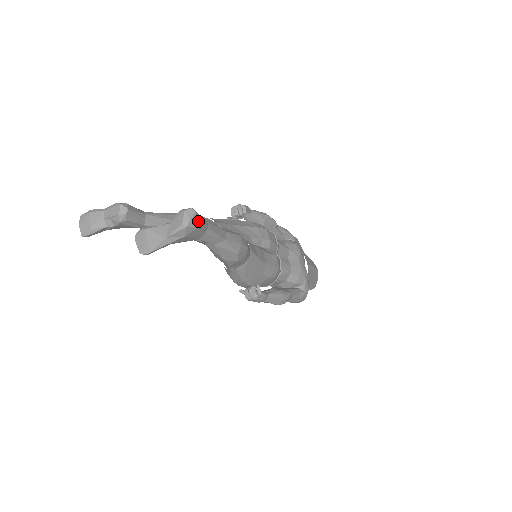
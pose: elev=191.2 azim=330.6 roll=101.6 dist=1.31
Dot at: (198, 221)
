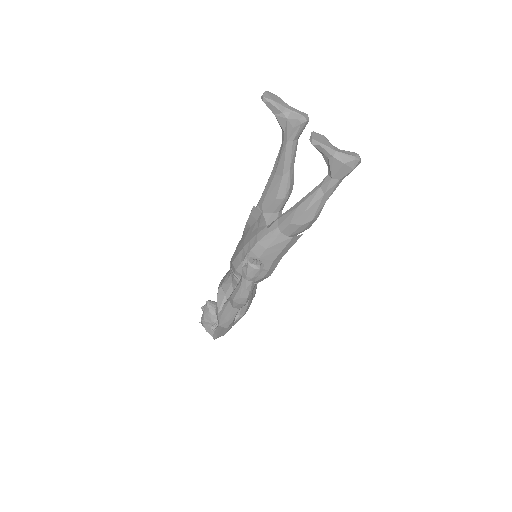
Dot at: (355, 167)
